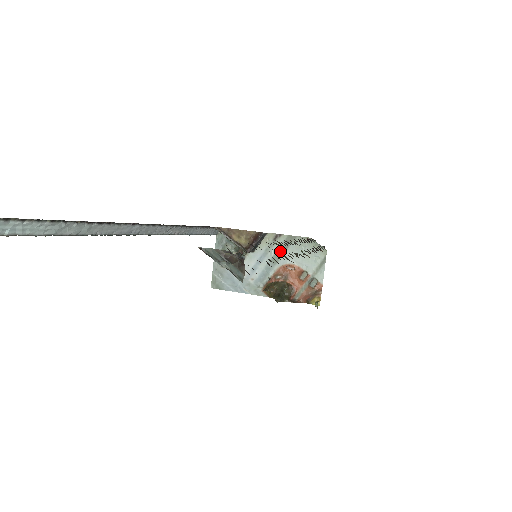
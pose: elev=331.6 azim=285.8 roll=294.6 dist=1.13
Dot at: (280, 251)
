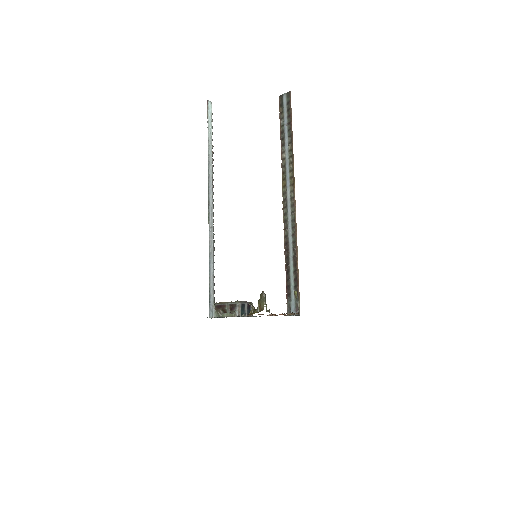
Dot at: occluded
